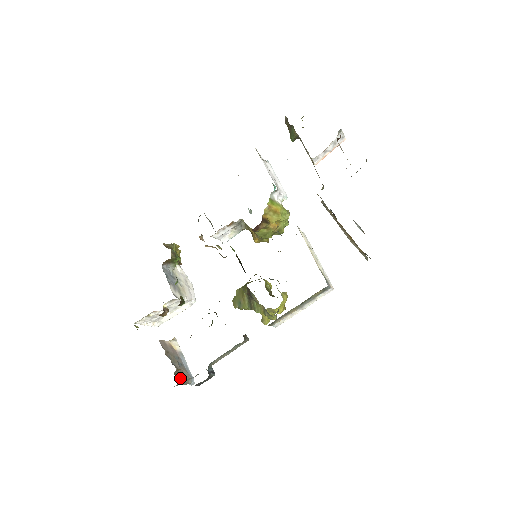
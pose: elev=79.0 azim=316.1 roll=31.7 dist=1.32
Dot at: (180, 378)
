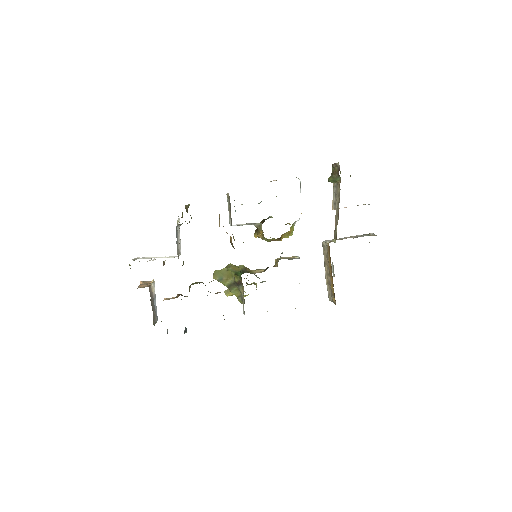
Dot at: (153, 322)
